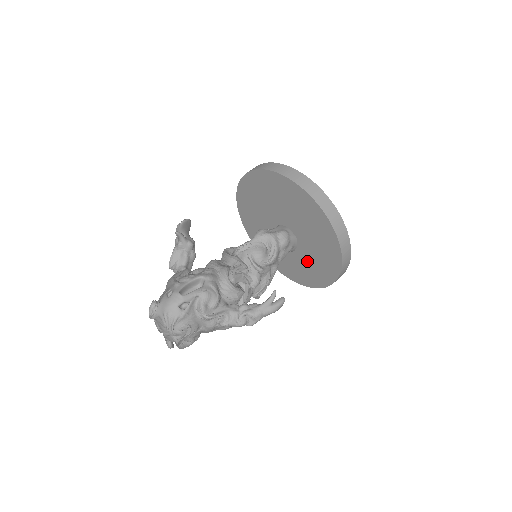
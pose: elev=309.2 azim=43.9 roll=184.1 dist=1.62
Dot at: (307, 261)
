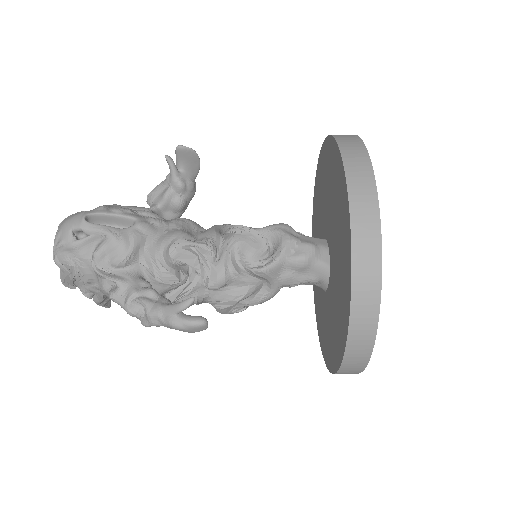
Dot at: (329, 315)
